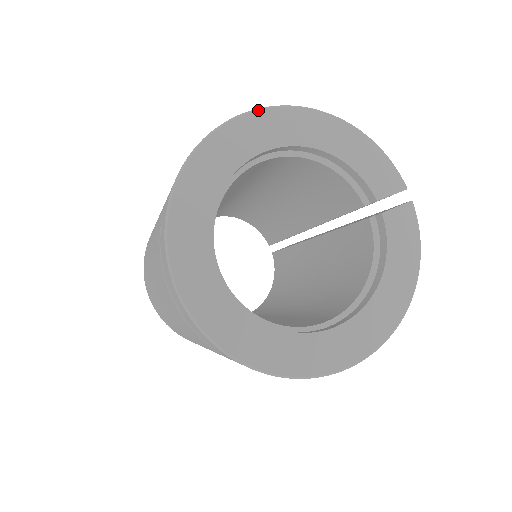
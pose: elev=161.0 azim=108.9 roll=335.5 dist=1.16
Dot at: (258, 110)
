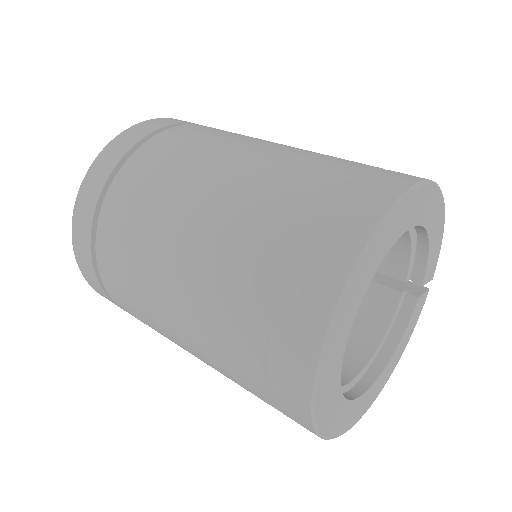
Dot at: (429, 183)
